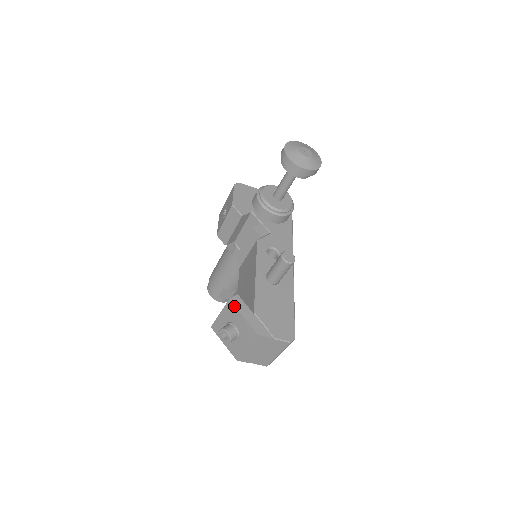
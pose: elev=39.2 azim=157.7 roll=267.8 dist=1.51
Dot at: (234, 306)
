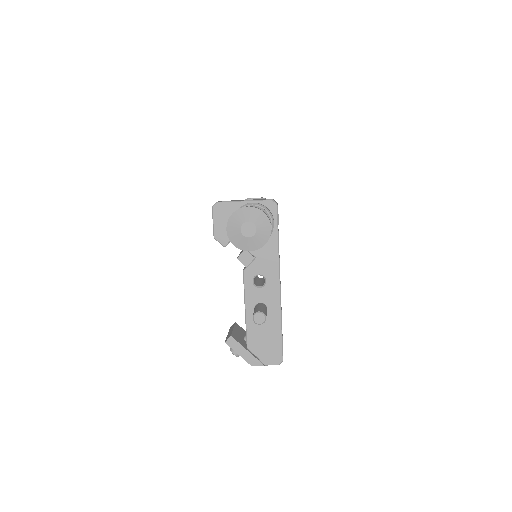
Dot at: (230, 347)
